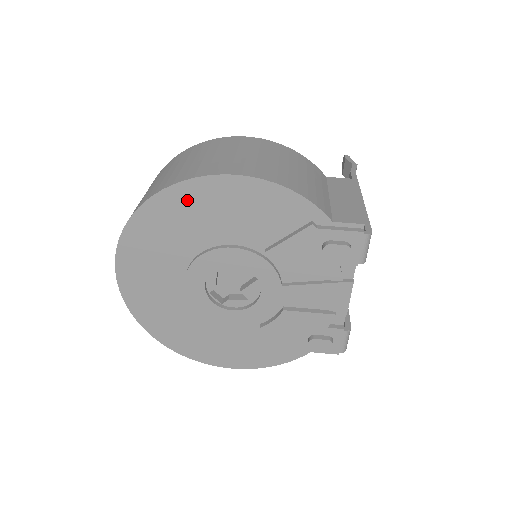
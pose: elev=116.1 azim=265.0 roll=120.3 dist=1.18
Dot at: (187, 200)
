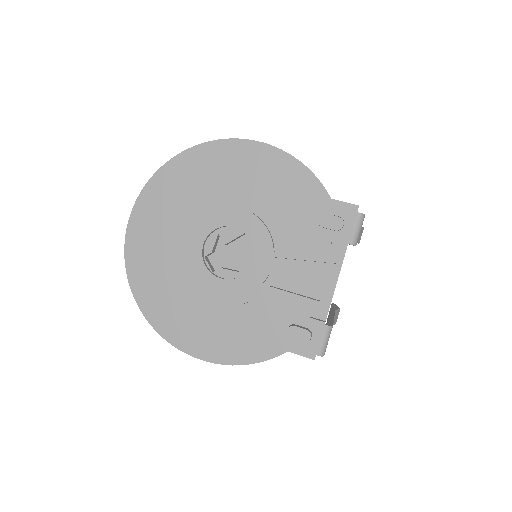
Dot at: (213, 158)
